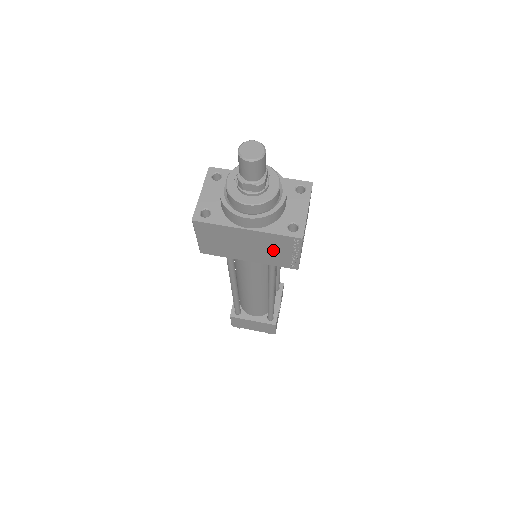
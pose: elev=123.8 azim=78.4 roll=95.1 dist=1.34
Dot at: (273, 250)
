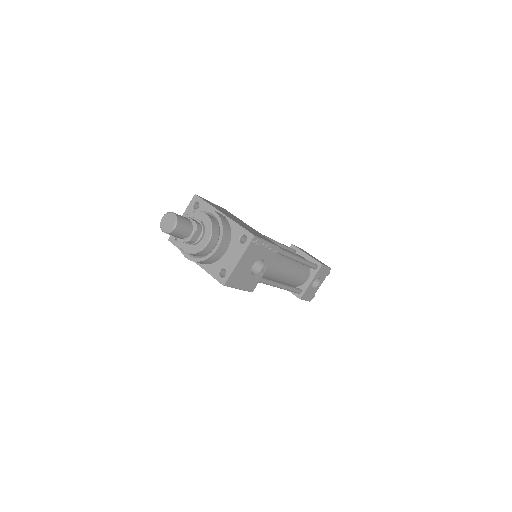
Dot at: occluded
